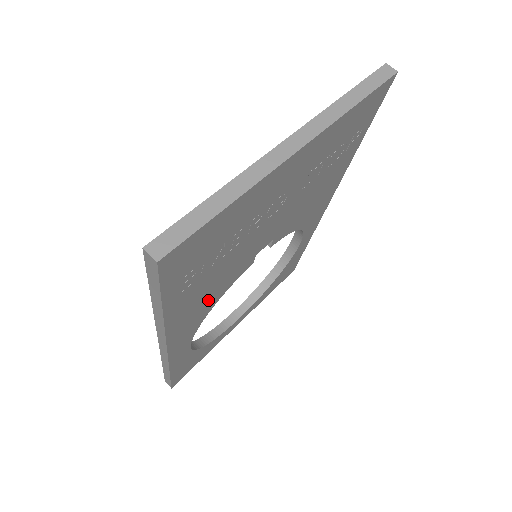
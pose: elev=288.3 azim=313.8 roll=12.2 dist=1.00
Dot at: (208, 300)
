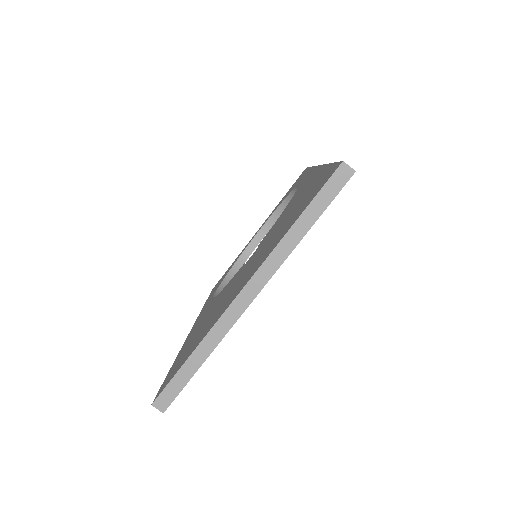
Dot at: occluded
